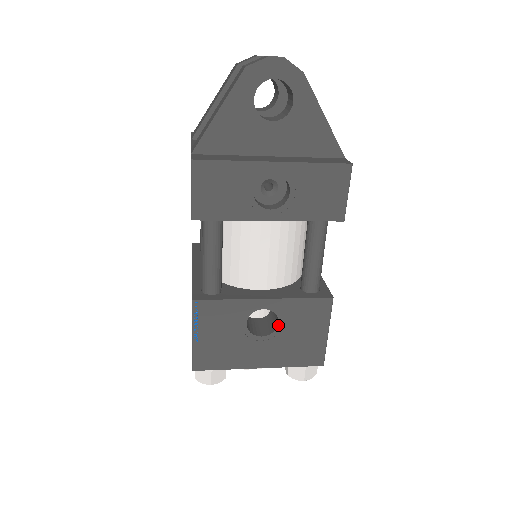
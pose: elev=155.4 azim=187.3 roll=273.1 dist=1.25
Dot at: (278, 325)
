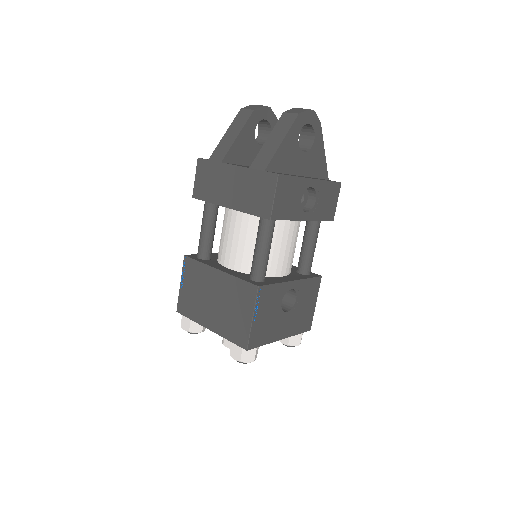
Dot at: (296, 301)
